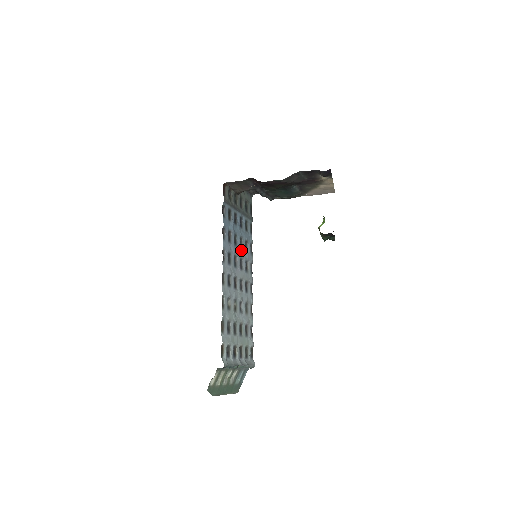
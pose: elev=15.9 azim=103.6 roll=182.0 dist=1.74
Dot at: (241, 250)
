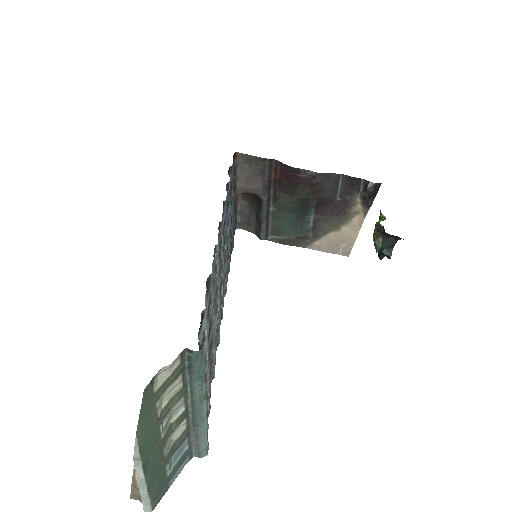
Dot at: (226, 250)
